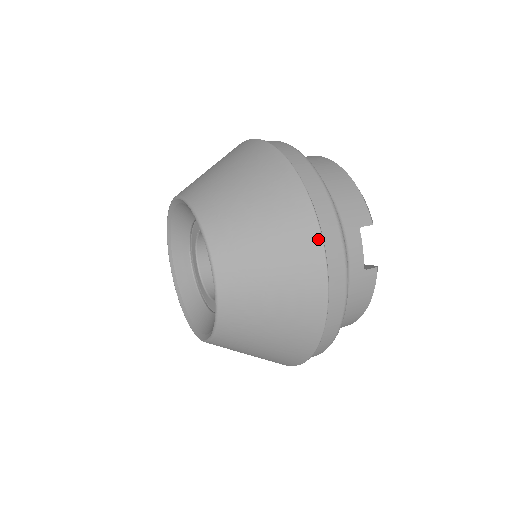
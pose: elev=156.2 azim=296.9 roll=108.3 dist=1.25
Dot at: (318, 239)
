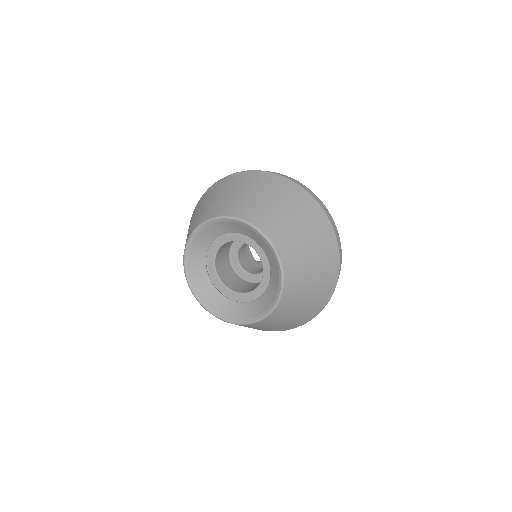
Dot at: (325, 216)
